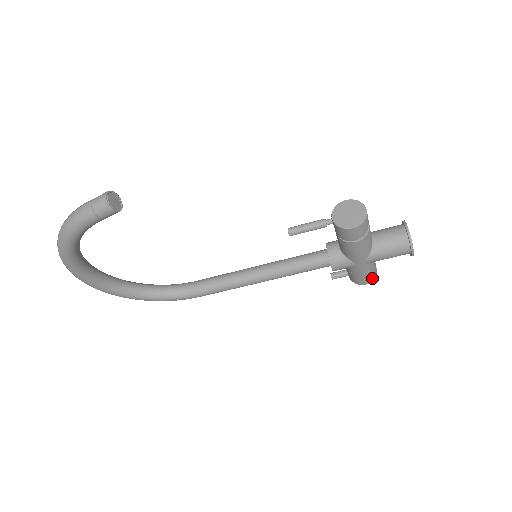
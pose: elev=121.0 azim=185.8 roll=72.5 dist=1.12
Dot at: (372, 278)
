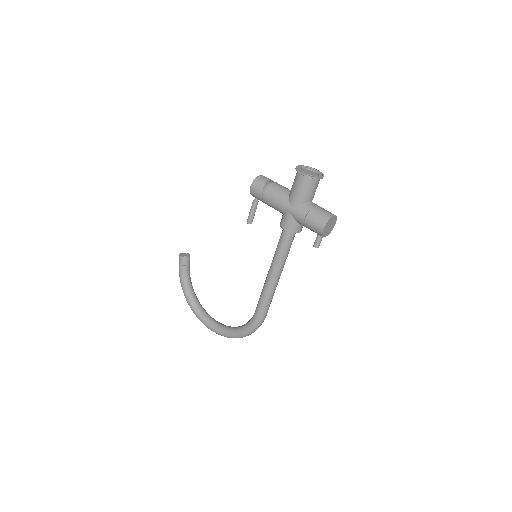
Dot at: (323, 220)
